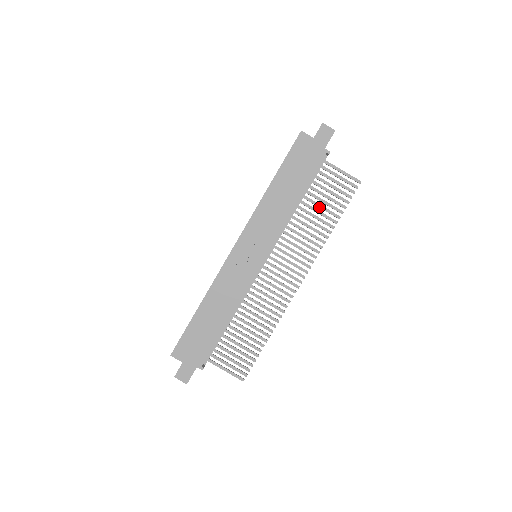
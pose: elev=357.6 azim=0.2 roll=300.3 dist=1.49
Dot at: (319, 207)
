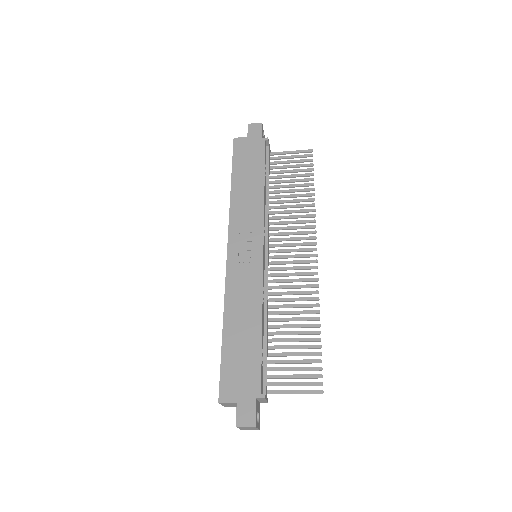
Dot at: (289, 187)
